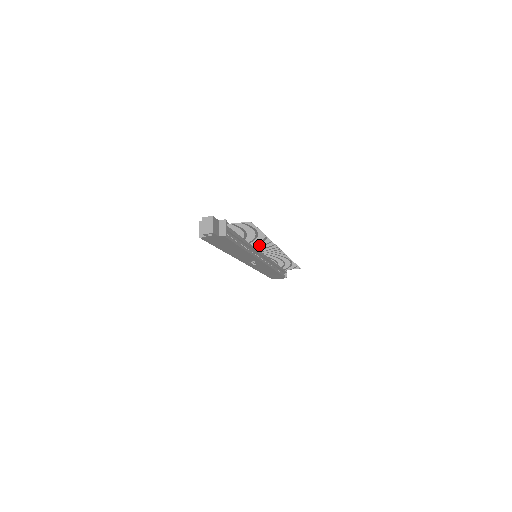
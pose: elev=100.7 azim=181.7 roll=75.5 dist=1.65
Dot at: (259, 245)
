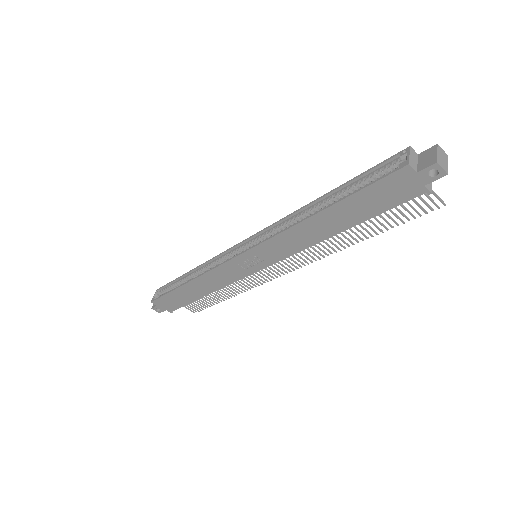
Dot at: occluded
